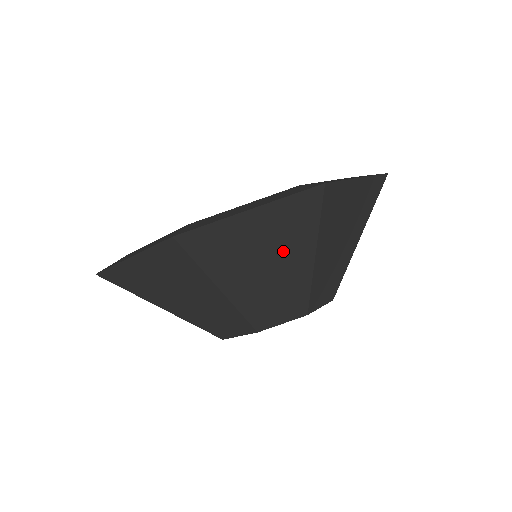
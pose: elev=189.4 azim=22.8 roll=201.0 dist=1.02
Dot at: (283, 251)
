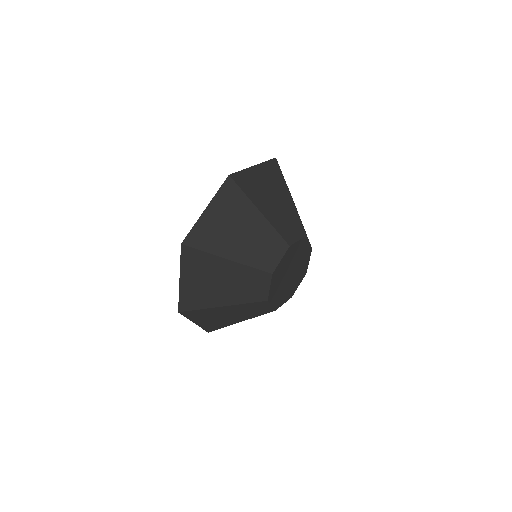
Dot at: (214, 273)
